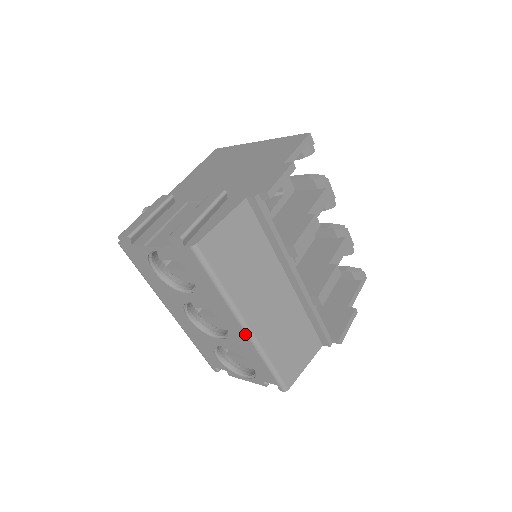
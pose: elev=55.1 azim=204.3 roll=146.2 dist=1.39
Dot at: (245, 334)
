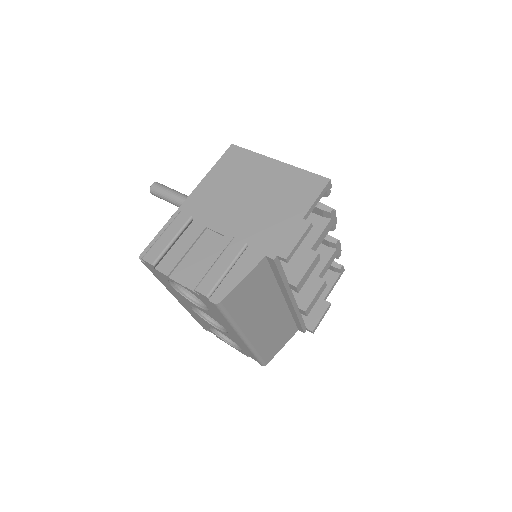
Dot at: (243, 342)
